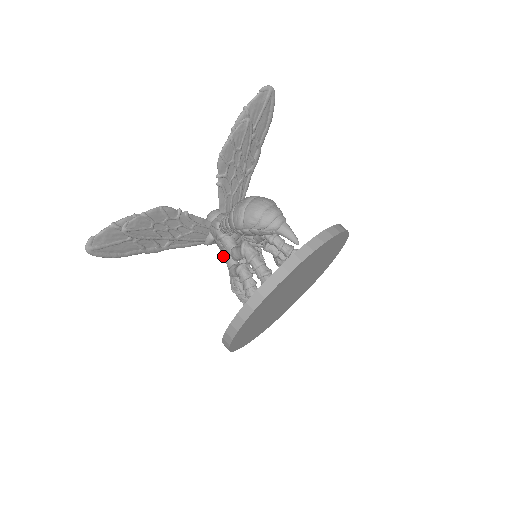
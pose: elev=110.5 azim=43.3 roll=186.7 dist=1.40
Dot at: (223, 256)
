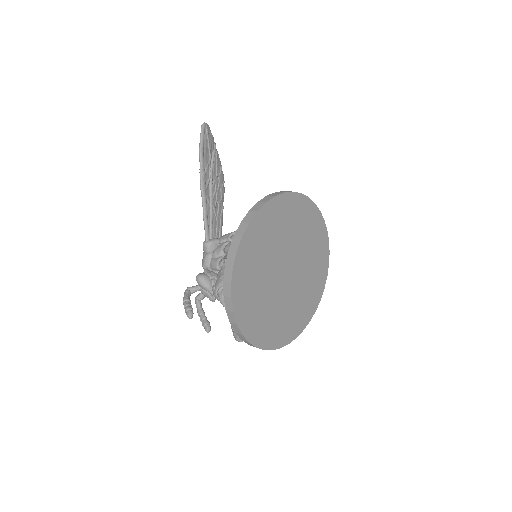
Dot at: (229, 242)
